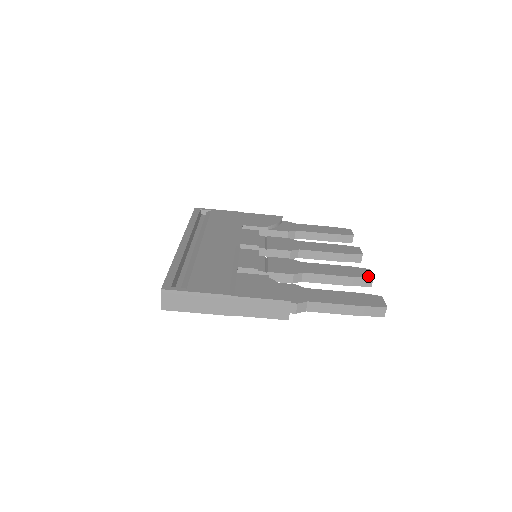
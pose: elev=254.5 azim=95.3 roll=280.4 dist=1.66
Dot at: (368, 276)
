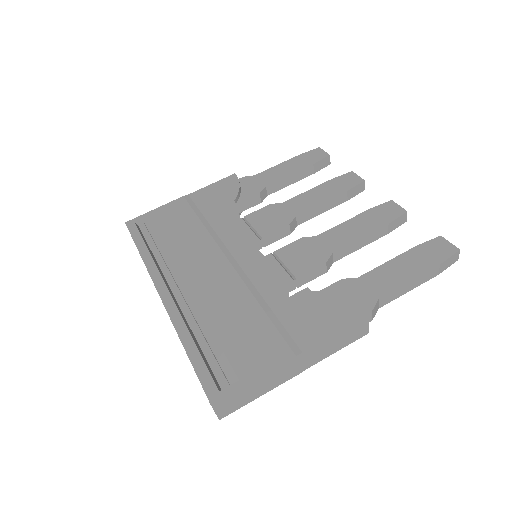
Dot at: (400, 213)
